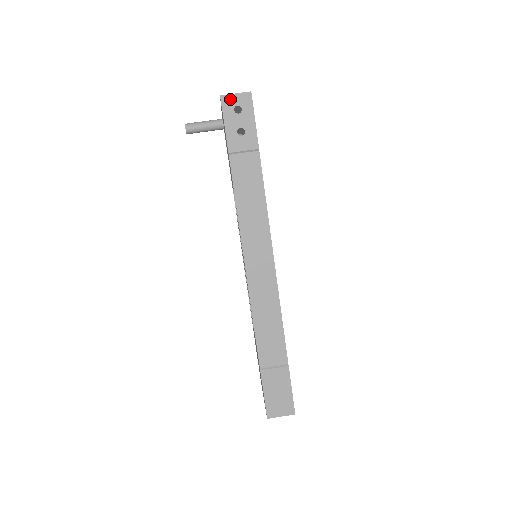
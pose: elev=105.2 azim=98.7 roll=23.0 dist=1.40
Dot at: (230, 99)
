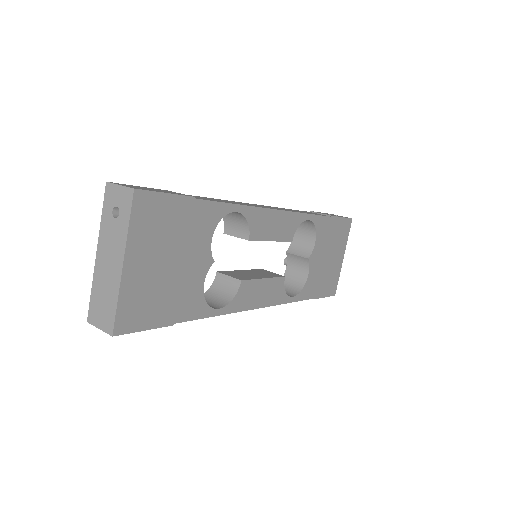
Dot at: occluded
